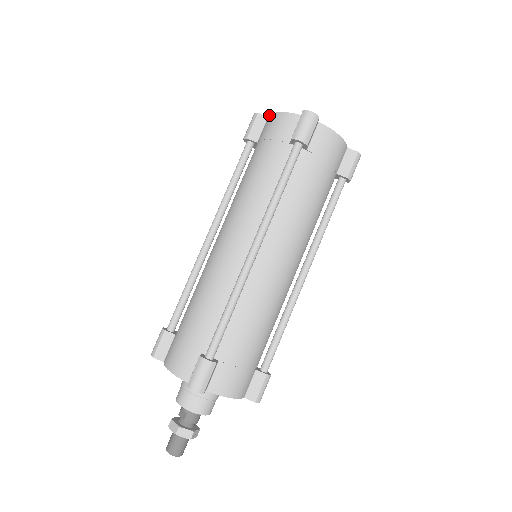
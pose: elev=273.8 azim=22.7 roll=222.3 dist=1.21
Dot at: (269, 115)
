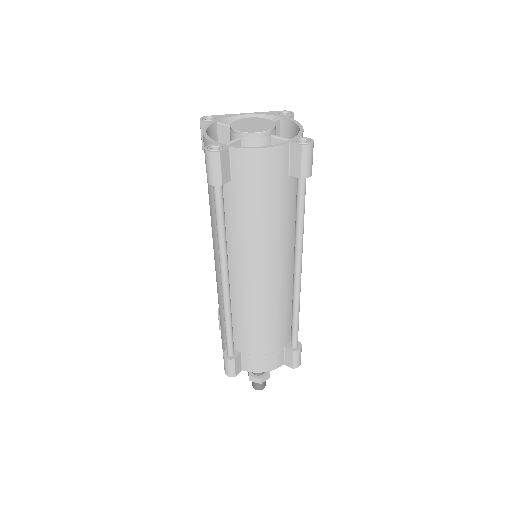
Dot at: (206, 124)
